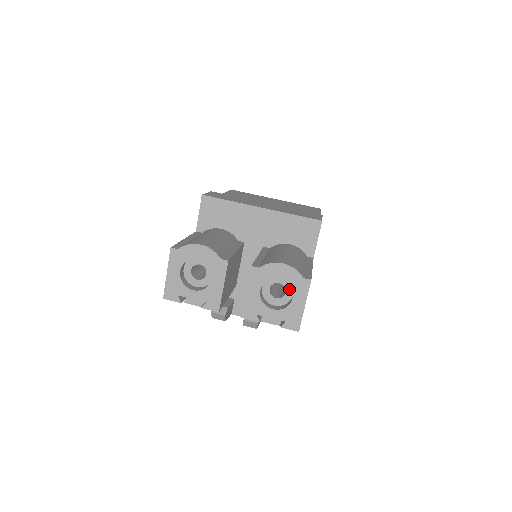
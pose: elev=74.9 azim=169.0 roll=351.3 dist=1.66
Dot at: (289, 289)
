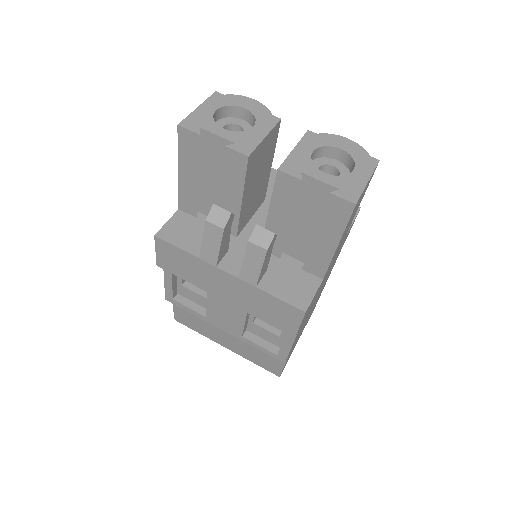
Dot at: (344, 174)
